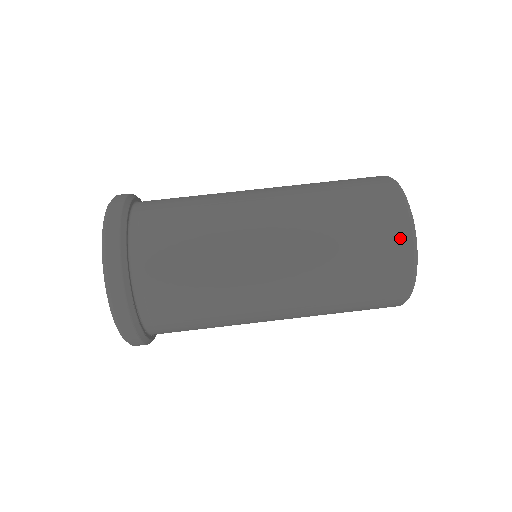
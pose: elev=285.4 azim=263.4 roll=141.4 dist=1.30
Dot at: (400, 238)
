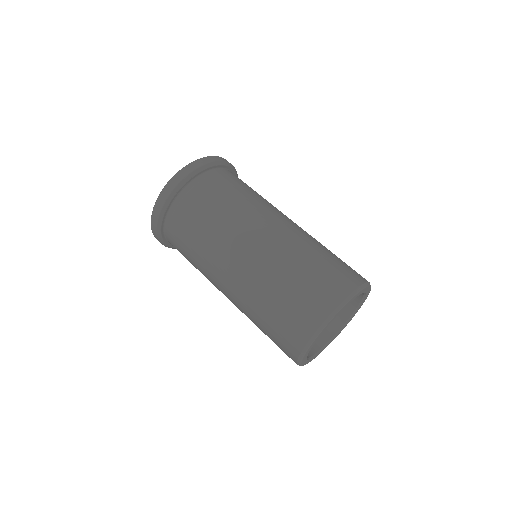
Dot at: (348, 282)
